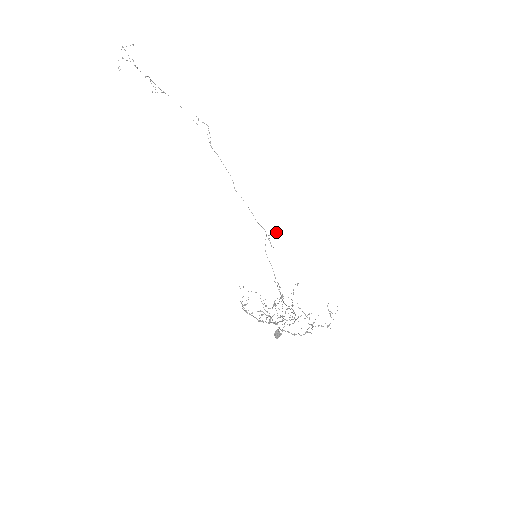
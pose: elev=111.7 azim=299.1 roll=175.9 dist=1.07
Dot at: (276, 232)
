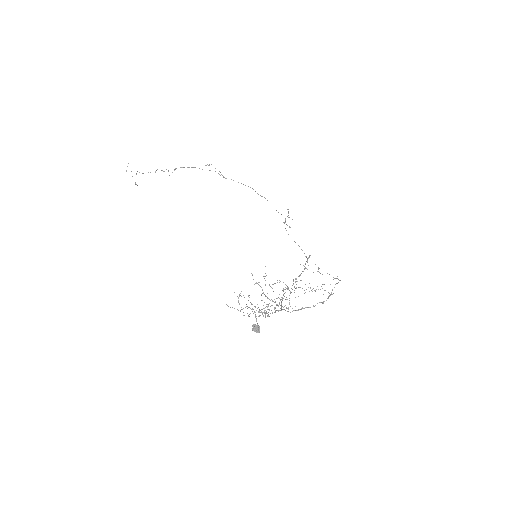
Dot at: (288, 211)
